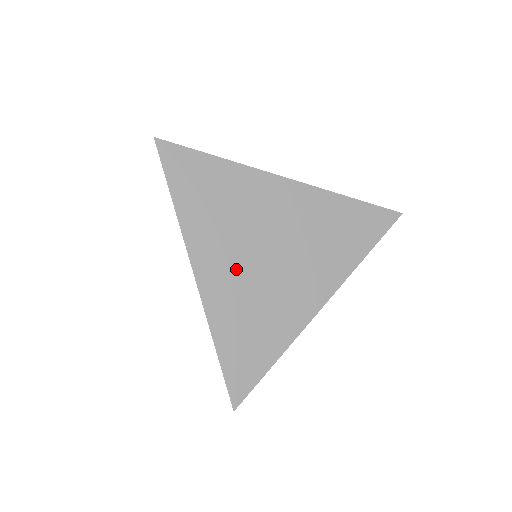
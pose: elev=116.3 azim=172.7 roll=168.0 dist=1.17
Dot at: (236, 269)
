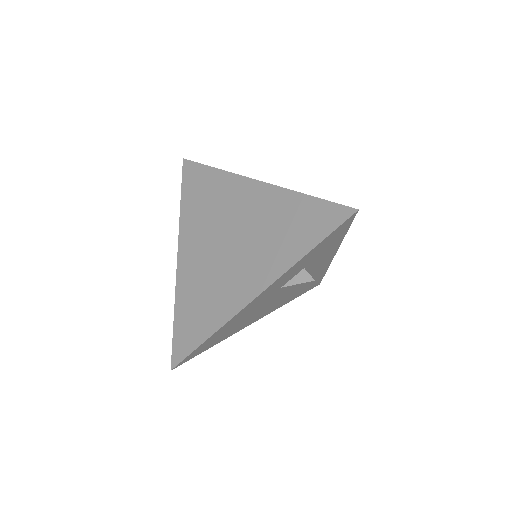
Dot at: (202, 255)
